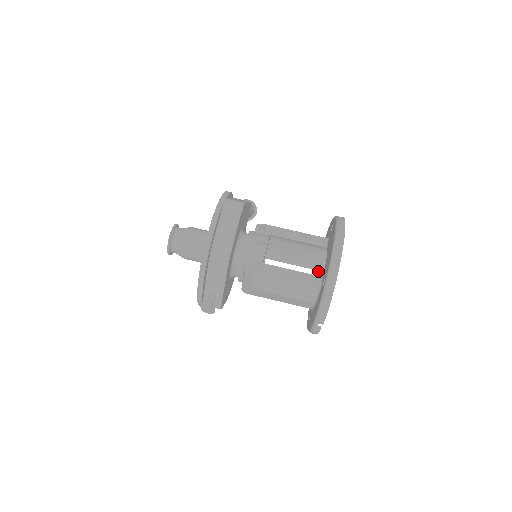
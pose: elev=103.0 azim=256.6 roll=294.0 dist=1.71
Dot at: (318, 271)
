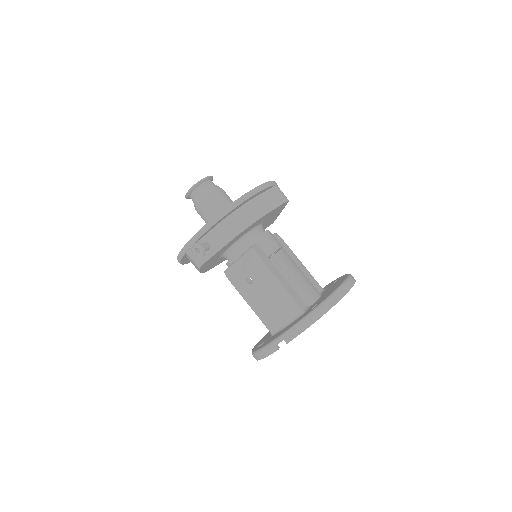
Dot at: occluded
